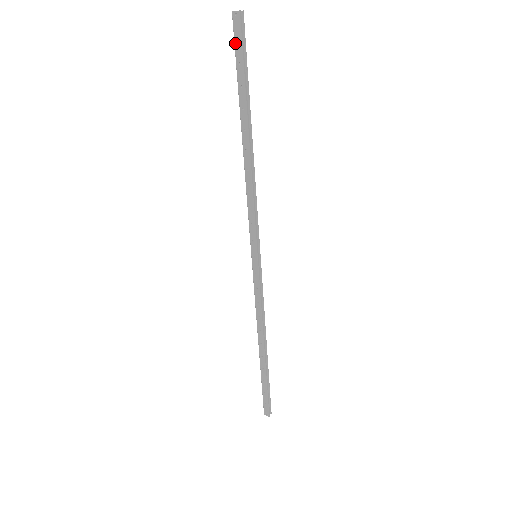
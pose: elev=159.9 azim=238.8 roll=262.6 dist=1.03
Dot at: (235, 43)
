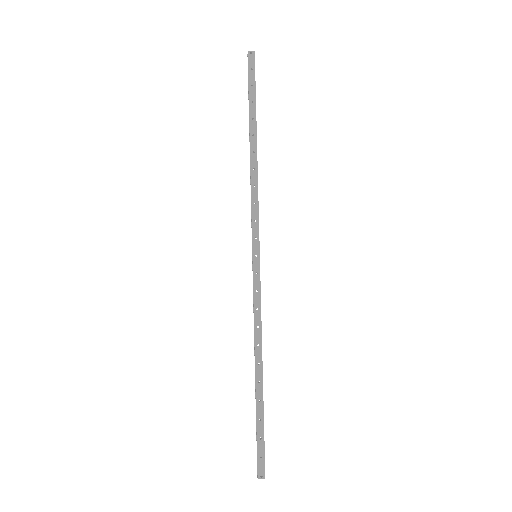
Dot at: (249, 72)
